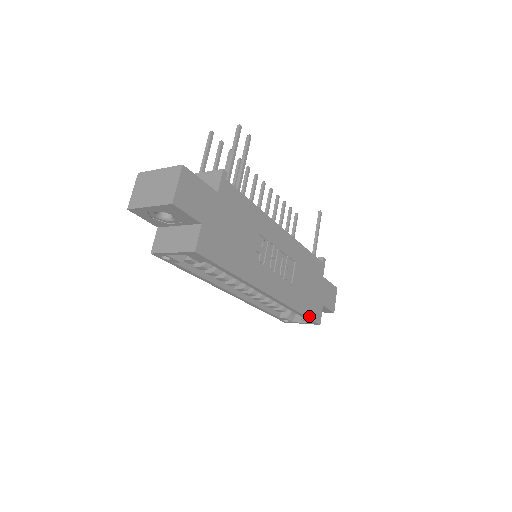
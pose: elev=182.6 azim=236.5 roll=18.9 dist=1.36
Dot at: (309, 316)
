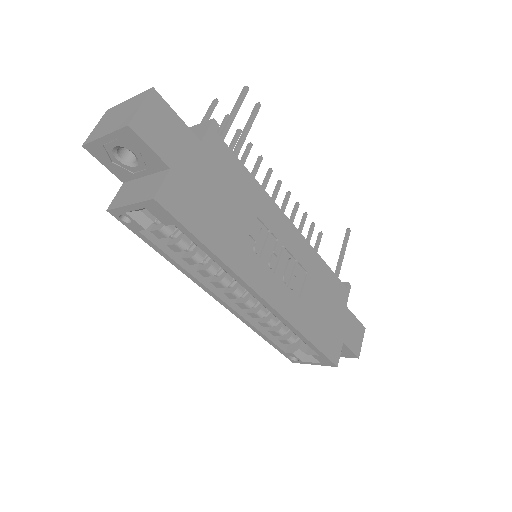
Dot at: (321, 349)
